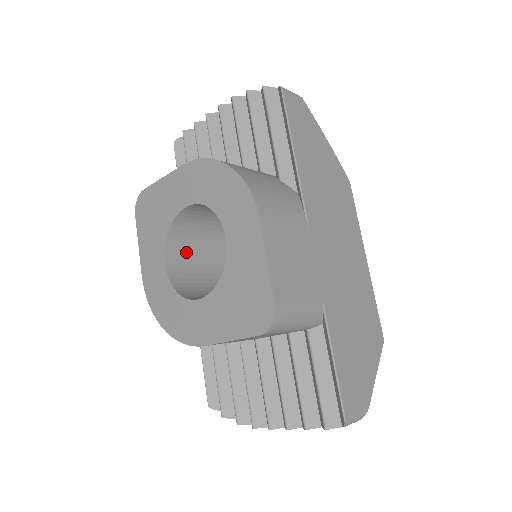
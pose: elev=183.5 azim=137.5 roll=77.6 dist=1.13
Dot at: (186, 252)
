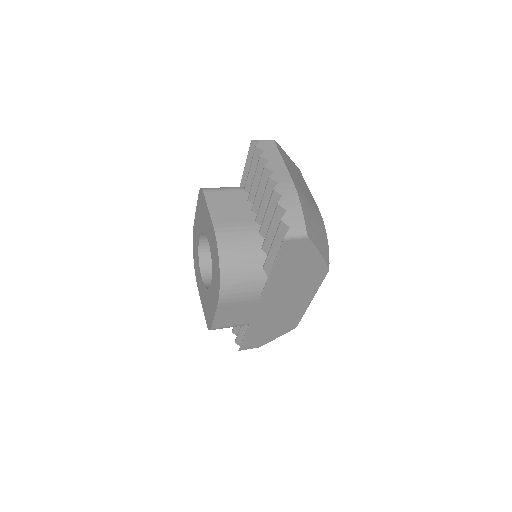
Dot at: occluded
